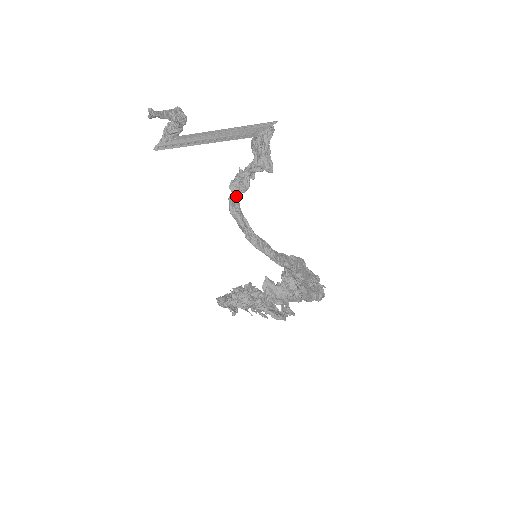
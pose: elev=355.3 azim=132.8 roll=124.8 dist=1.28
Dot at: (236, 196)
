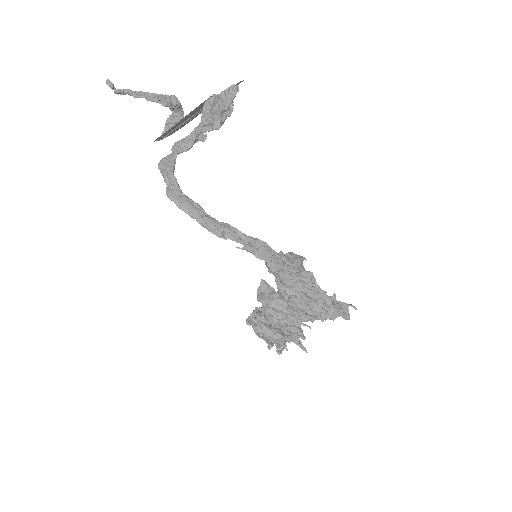
Dot at: (173, 155)
